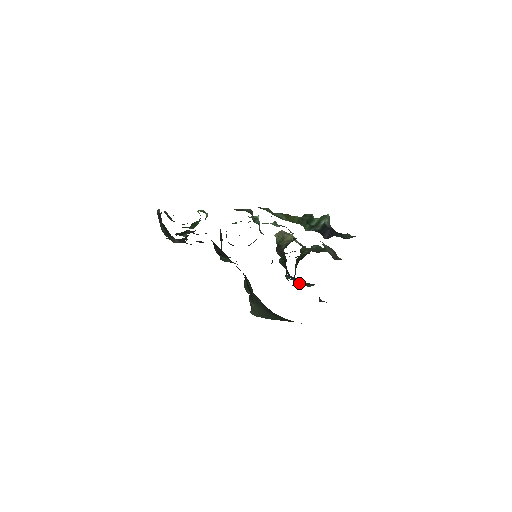
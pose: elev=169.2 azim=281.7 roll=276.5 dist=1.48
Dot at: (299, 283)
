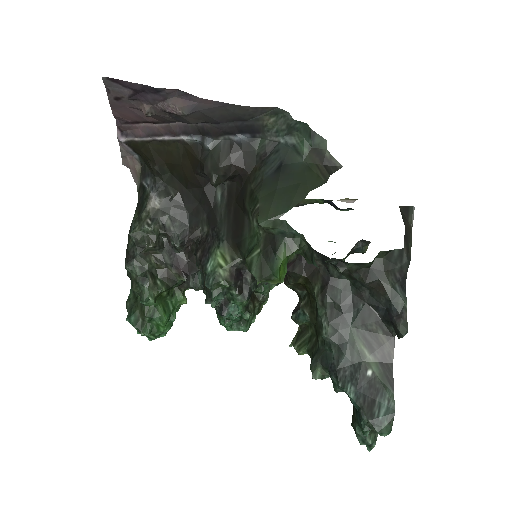
Dot at: (368, 404)
